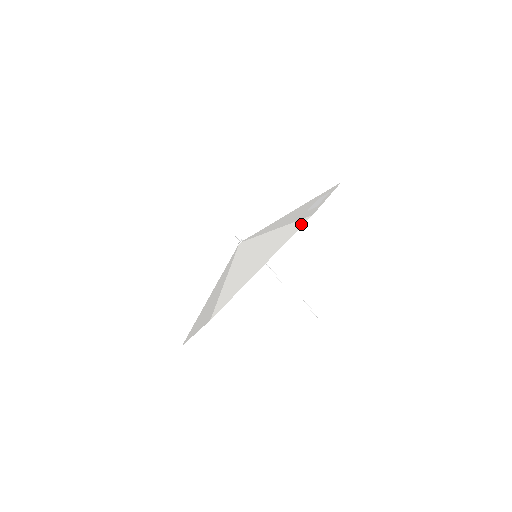
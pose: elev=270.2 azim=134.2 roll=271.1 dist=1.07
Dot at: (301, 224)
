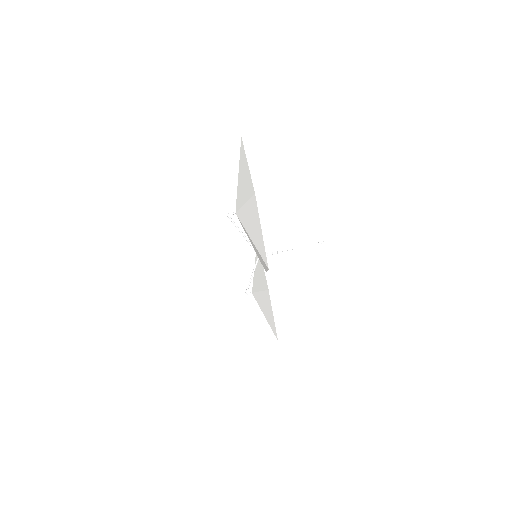
Dot at: (242, 143)
